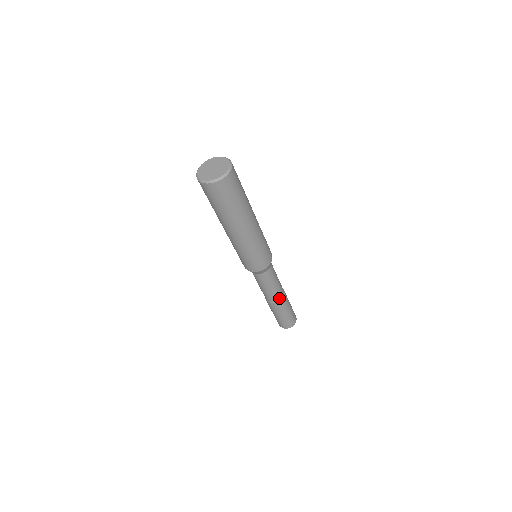
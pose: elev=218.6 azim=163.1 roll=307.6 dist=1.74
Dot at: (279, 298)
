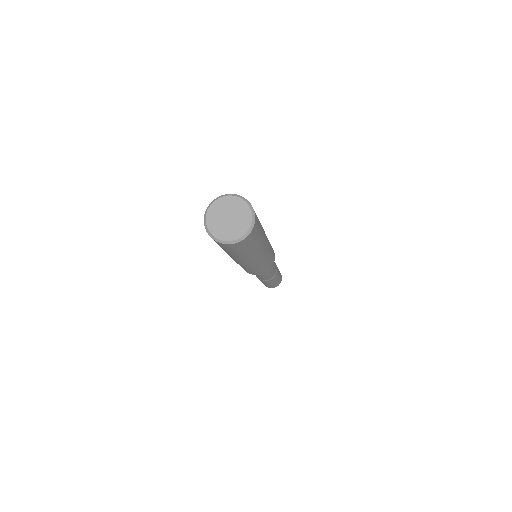
Dot at: (262, 279)
